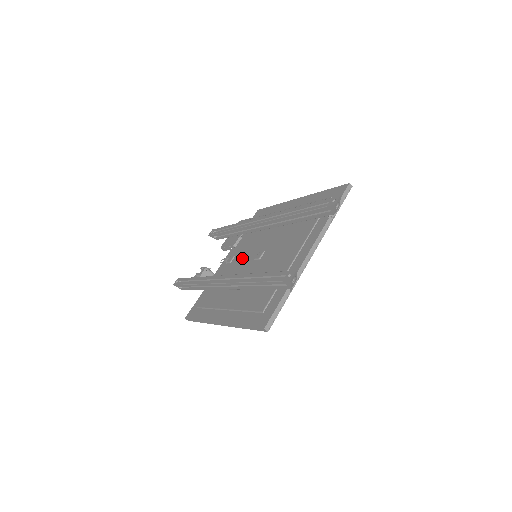
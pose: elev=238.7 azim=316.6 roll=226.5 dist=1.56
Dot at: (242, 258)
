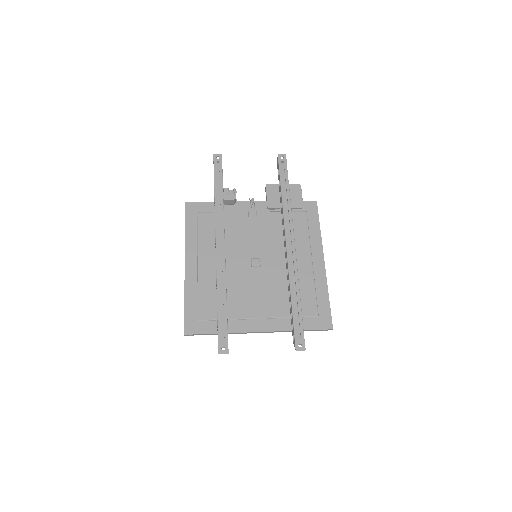
Dot at: (254, 235)
